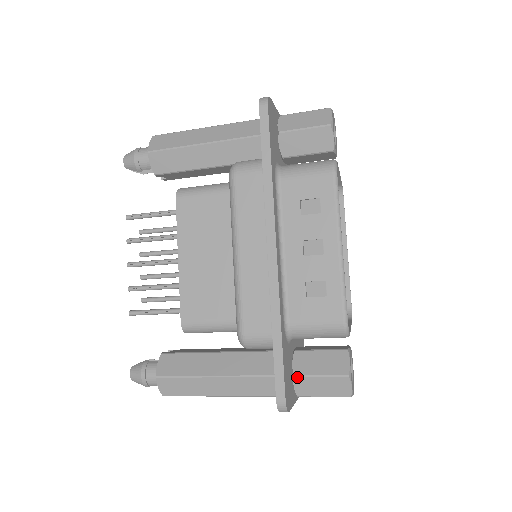
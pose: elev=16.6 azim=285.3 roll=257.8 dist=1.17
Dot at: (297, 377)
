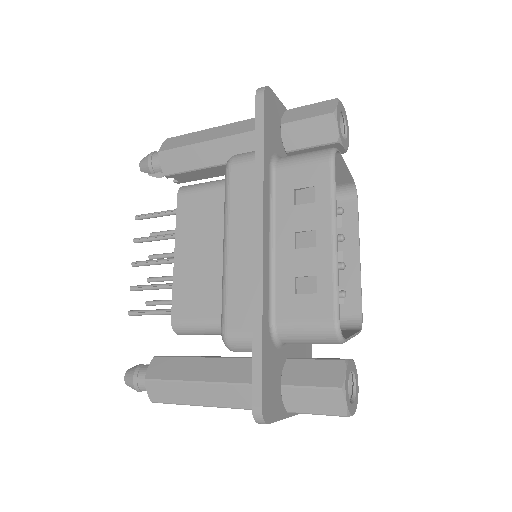
Dot at: (285, 387)
